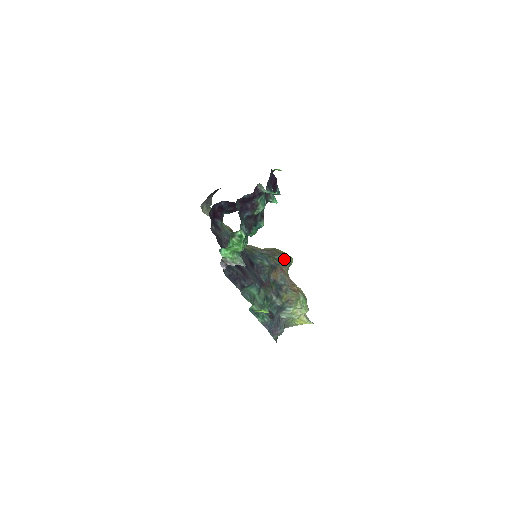
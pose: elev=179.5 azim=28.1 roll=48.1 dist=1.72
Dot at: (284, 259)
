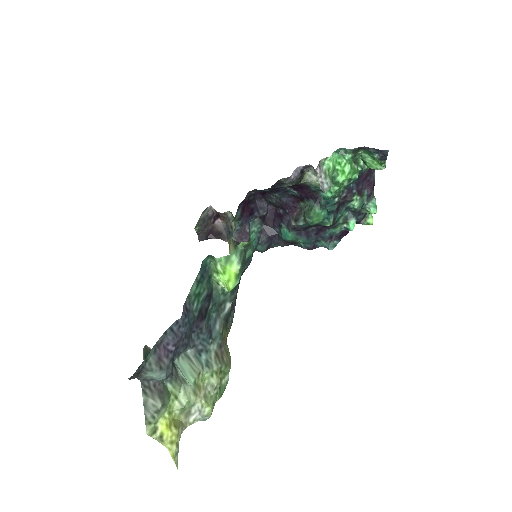
Dot at: occluded
